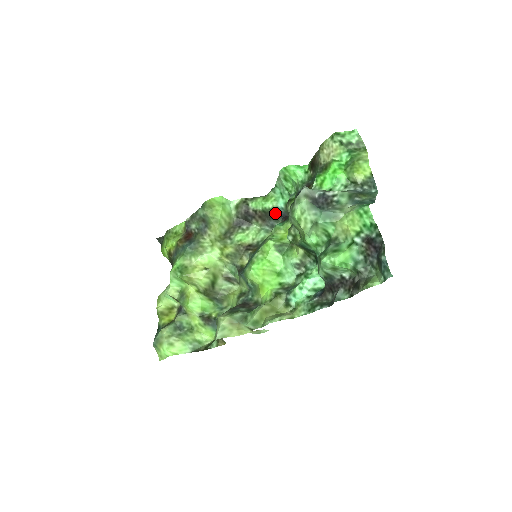
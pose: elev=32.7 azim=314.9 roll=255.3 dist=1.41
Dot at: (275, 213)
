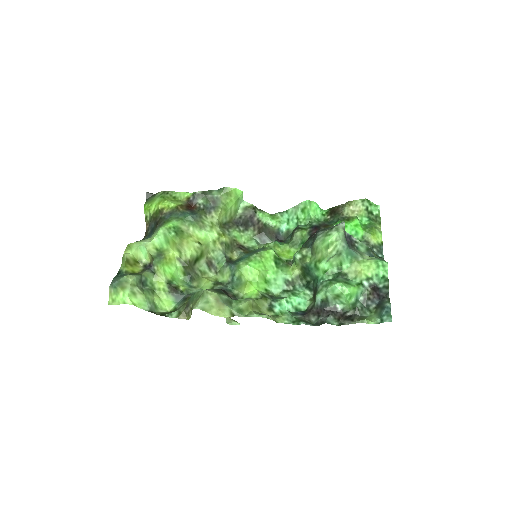
Dot at: (274, 232)
